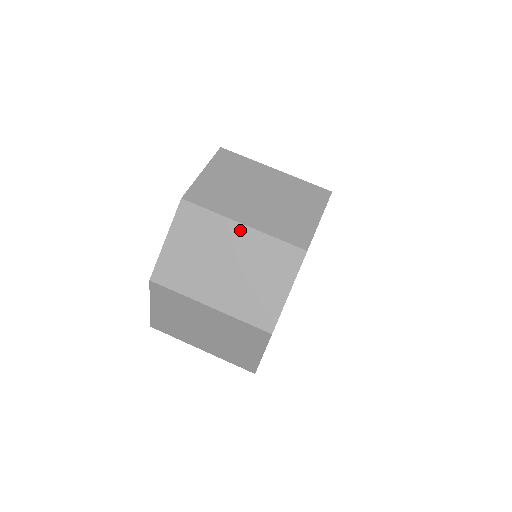
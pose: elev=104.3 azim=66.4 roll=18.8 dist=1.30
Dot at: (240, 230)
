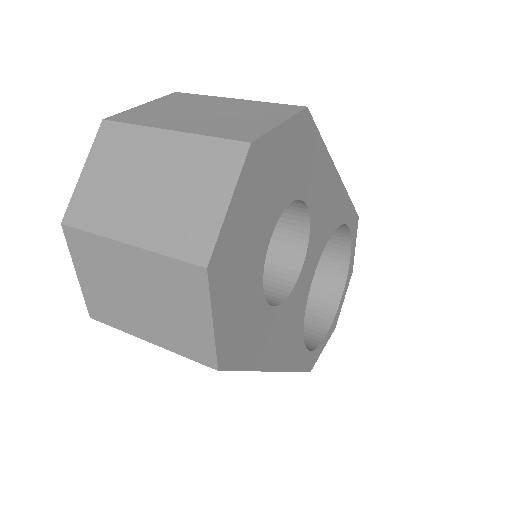
Dot at: (166, 138)
